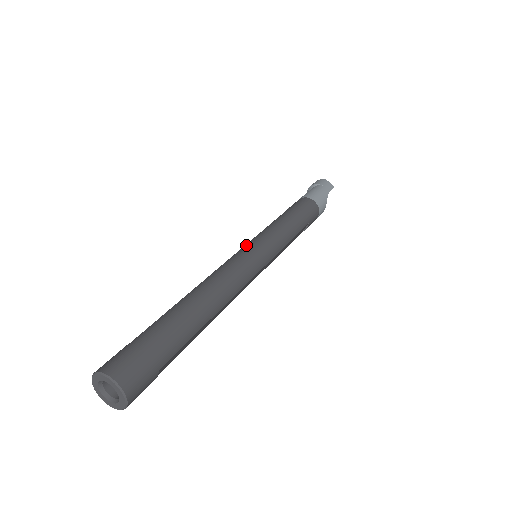
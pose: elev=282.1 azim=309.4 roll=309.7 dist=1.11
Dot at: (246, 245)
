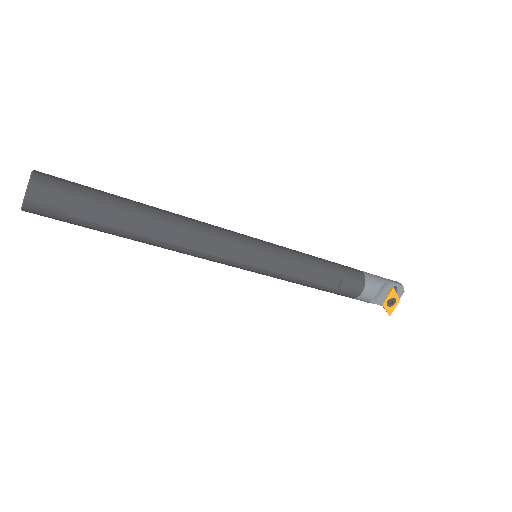
Dot at: occluded
